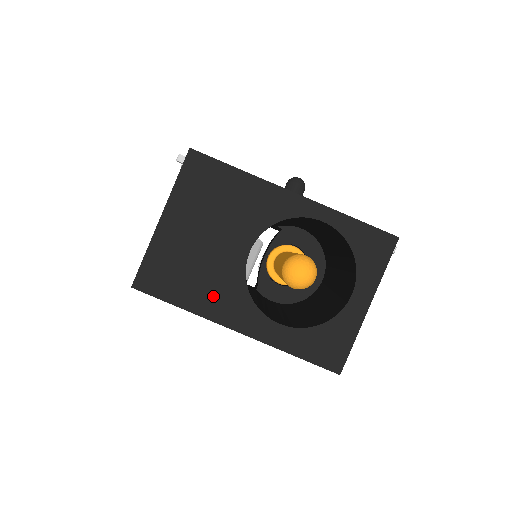
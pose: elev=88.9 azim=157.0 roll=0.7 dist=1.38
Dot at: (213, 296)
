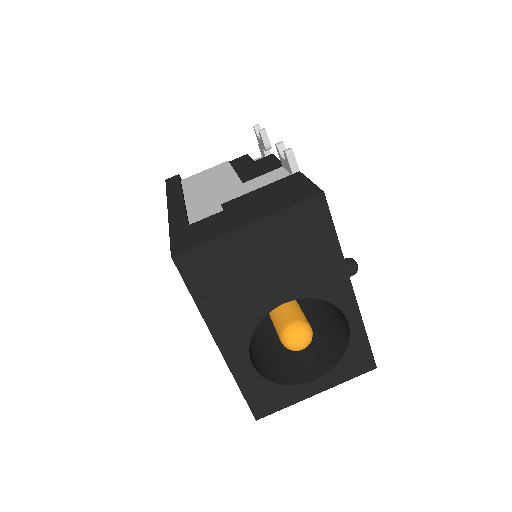
Dot at: (227, 313)
